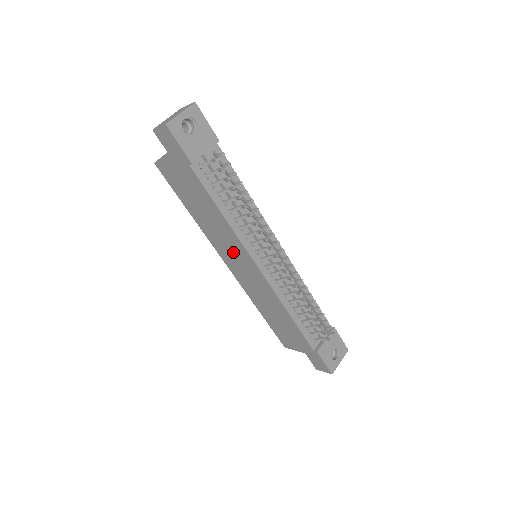
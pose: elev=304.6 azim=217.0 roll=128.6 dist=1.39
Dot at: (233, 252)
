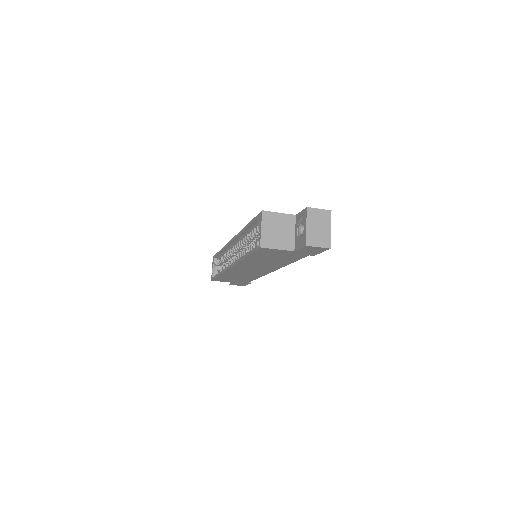
Dot at: (258, 268)
